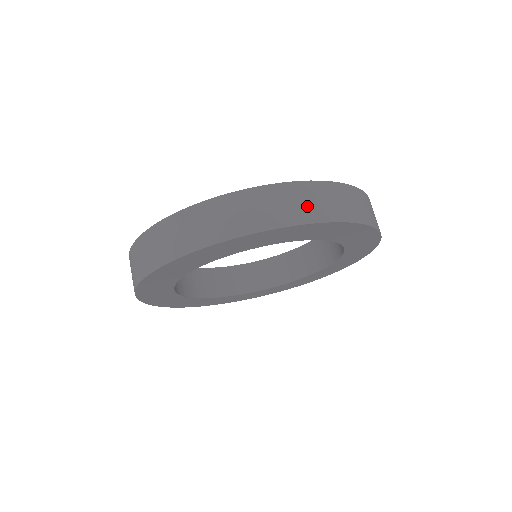
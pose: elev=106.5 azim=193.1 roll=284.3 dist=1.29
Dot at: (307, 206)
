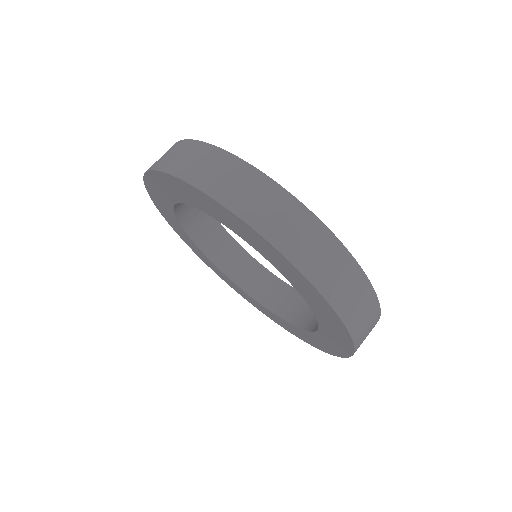
Dot at: (321, 263)
